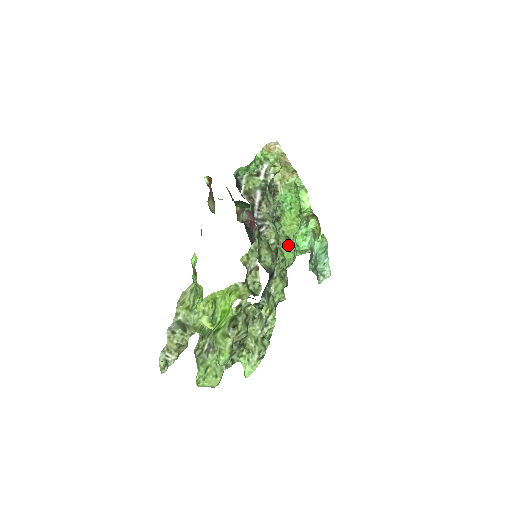
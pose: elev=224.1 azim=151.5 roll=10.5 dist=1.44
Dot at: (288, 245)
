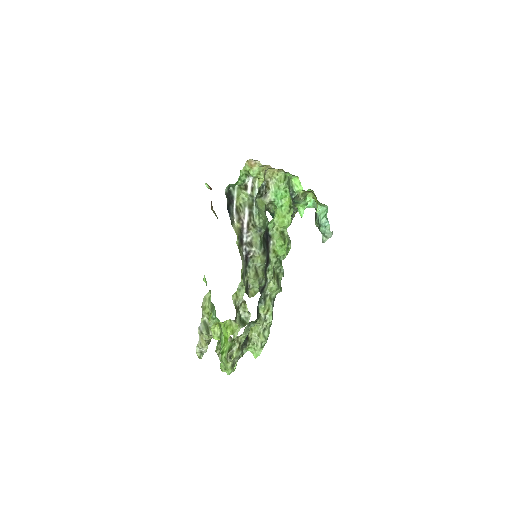
Dot at: (280, 245)
